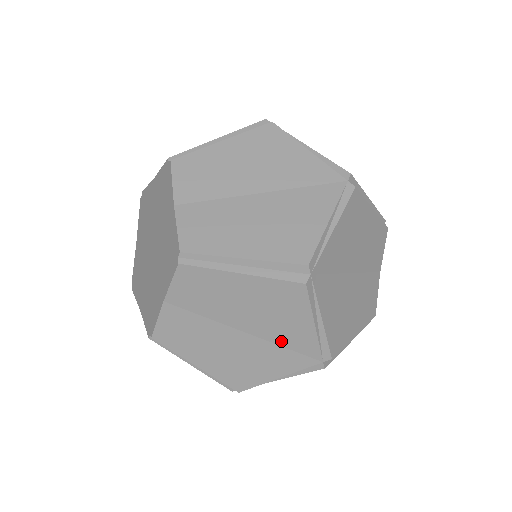
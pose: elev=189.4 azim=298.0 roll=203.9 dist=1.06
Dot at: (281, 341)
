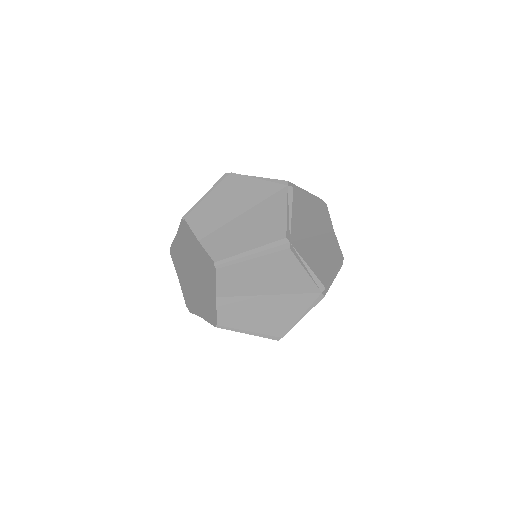
Dot at: occluded
